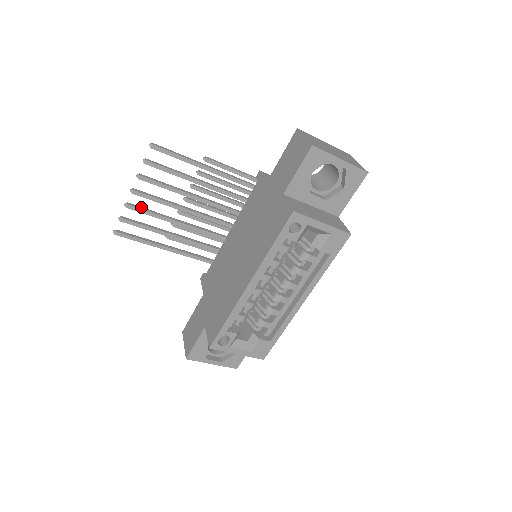
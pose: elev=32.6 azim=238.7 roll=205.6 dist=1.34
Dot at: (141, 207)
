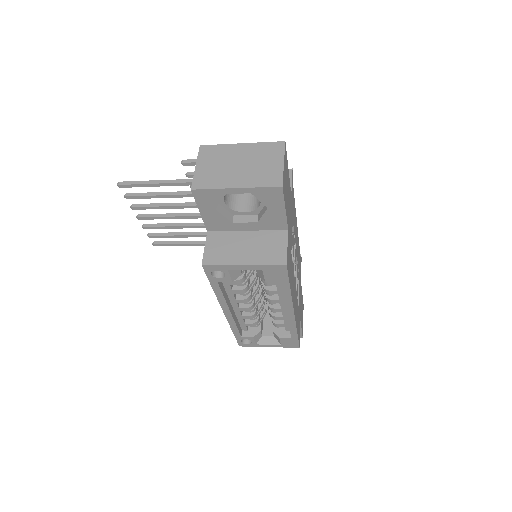
Dot at: (156, 224)
